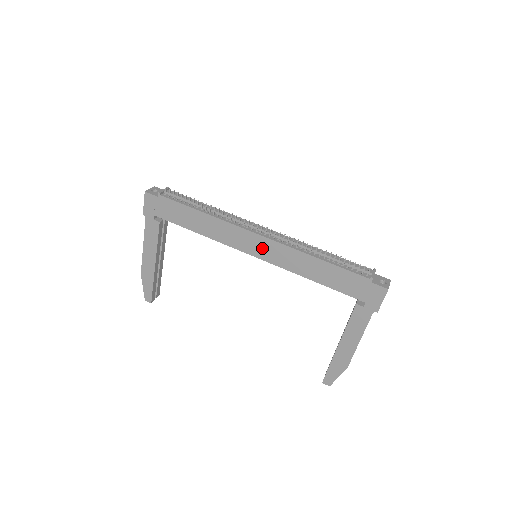
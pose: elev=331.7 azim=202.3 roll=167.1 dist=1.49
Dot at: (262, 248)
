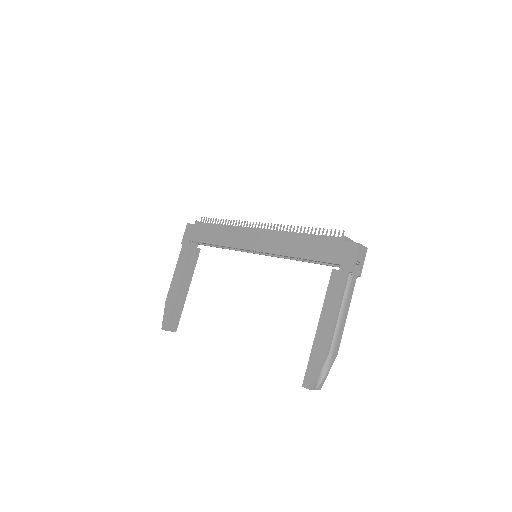
Dot at: (259, 240)
